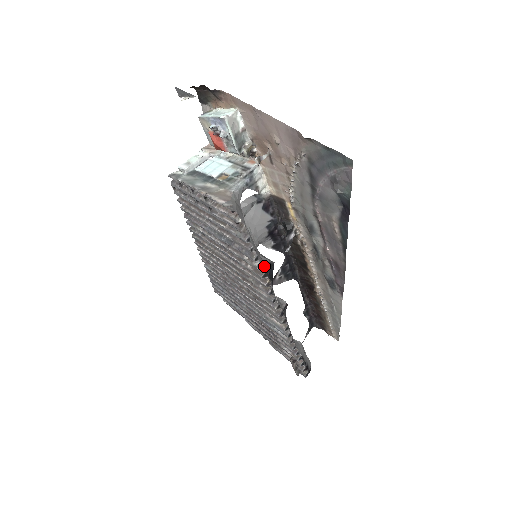
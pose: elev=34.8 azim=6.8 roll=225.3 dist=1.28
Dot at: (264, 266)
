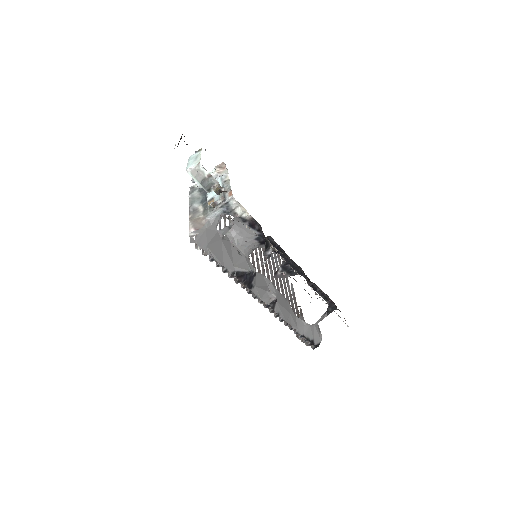
Dot at: (236, 276)
